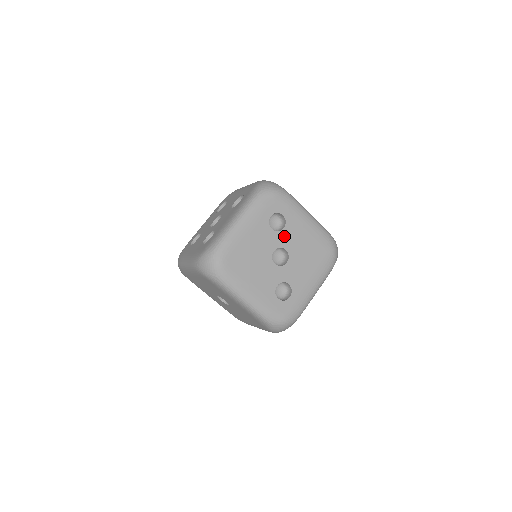
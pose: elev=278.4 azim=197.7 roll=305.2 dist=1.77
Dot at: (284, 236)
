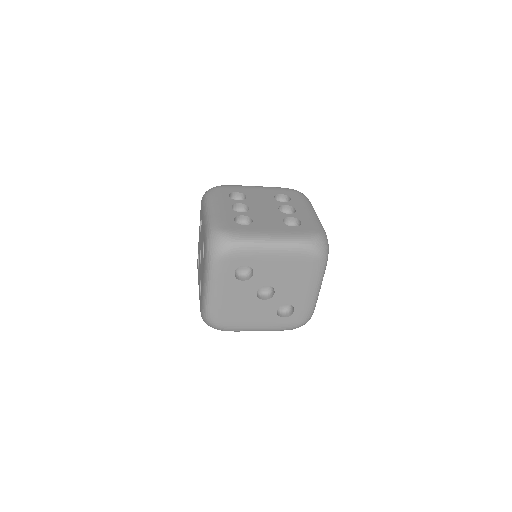
Dot at: (258, 278)
